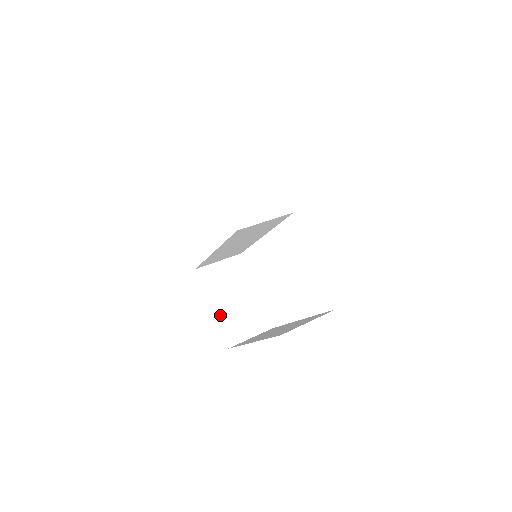
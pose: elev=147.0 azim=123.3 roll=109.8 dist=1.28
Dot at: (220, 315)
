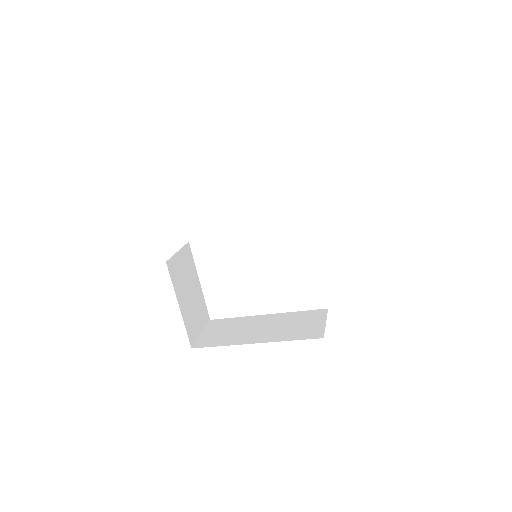
Dot at: (184, 312)
